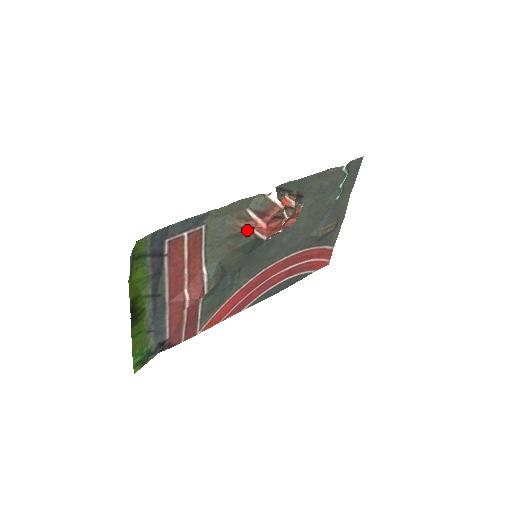
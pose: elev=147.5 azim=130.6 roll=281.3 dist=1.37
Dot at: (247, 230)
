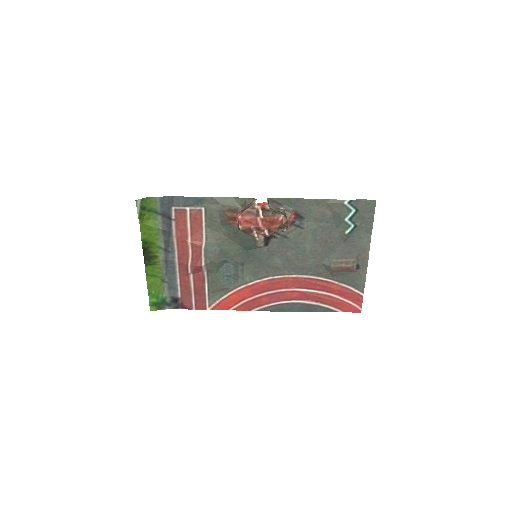
Dot at: (230, 219)
